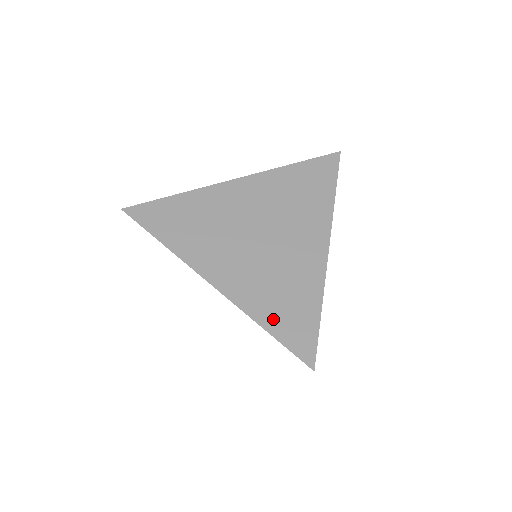
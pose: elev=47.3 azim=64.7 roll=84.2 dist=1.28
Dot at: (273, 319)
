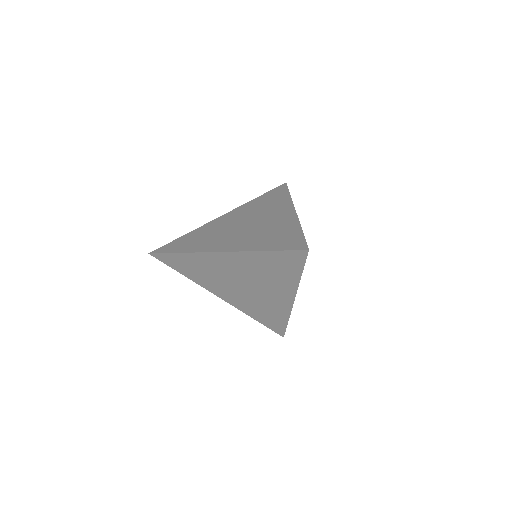
Dot at: (259, 318)
